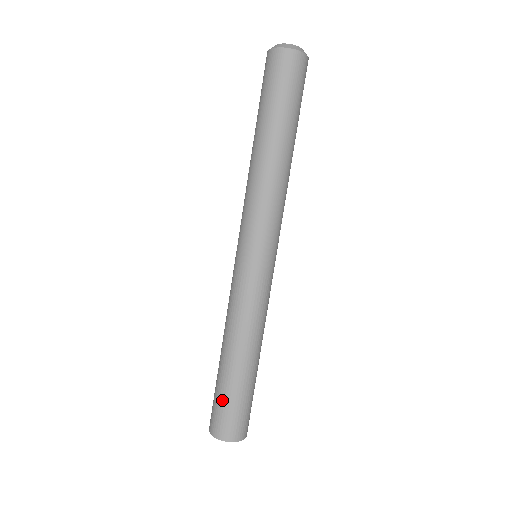
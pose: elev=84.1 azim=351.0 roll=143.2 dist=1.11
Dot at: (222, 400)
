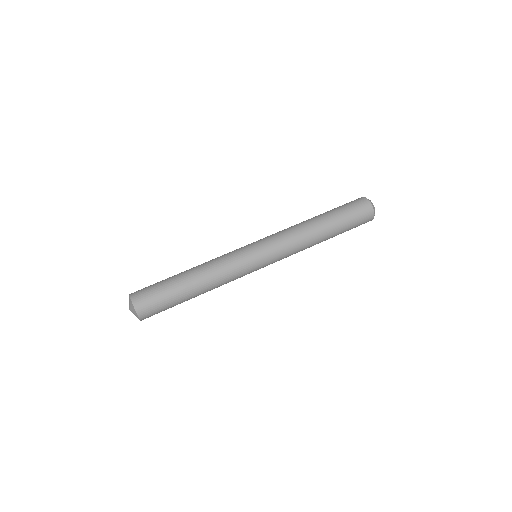
Dot at: (160, 289)
